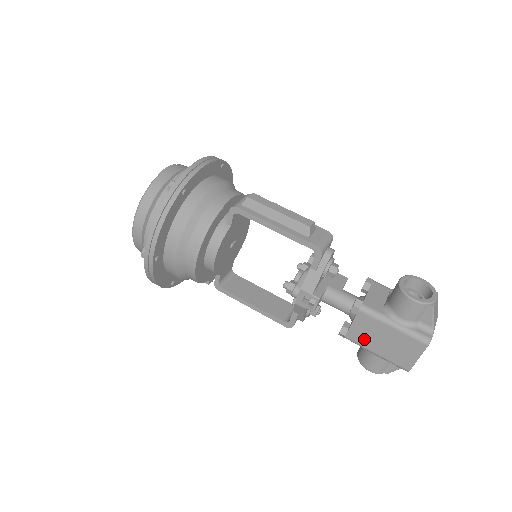
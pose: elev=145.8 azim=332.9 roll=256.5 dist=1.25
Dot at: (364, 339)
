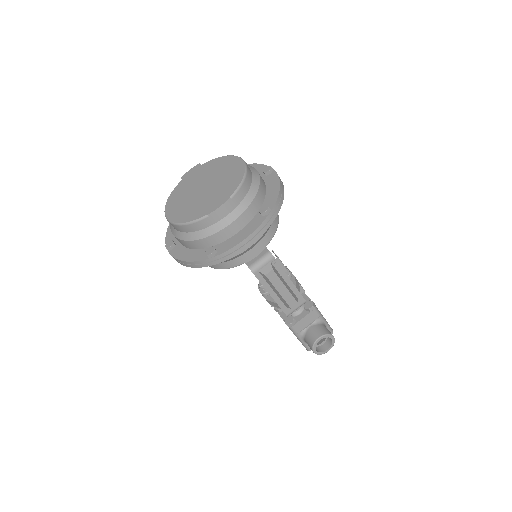
Dot at: occluded
